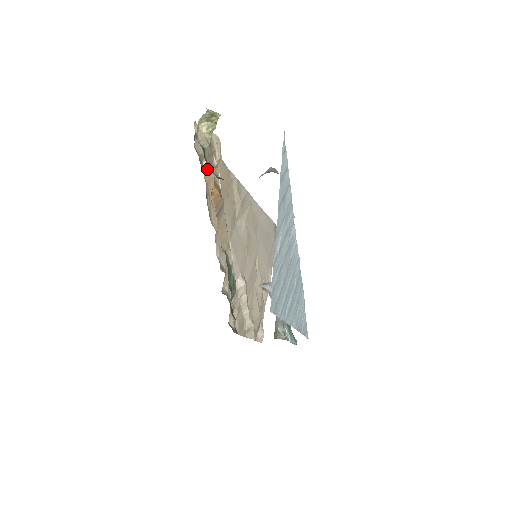
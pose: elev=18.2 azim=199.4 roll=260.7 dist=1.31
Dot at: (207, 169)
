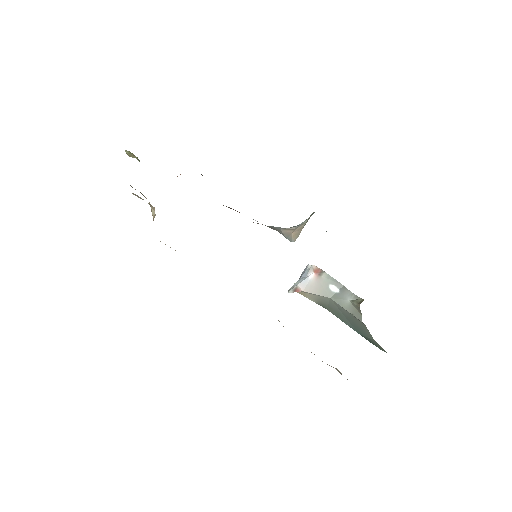
Dot at: occluded
